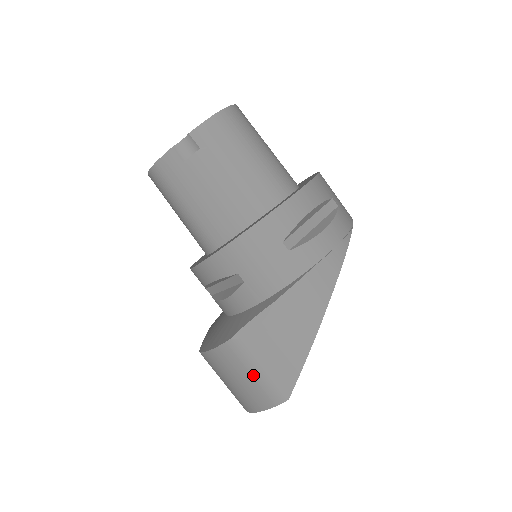
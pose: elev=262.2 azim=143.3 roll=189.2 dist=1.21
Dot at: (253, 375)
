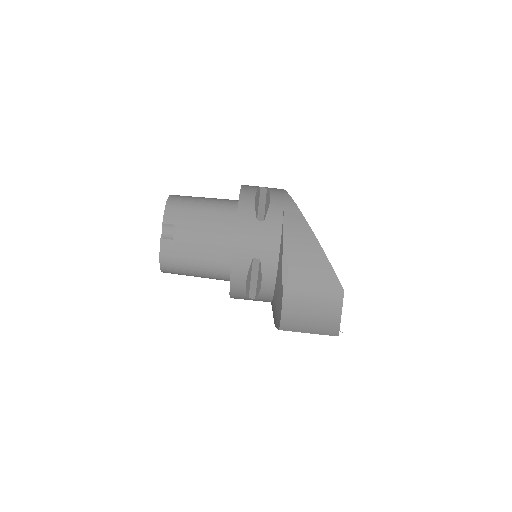
Dot at: (314, 298)
